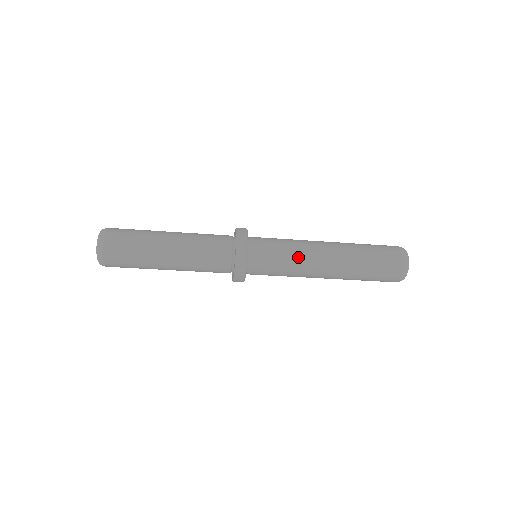
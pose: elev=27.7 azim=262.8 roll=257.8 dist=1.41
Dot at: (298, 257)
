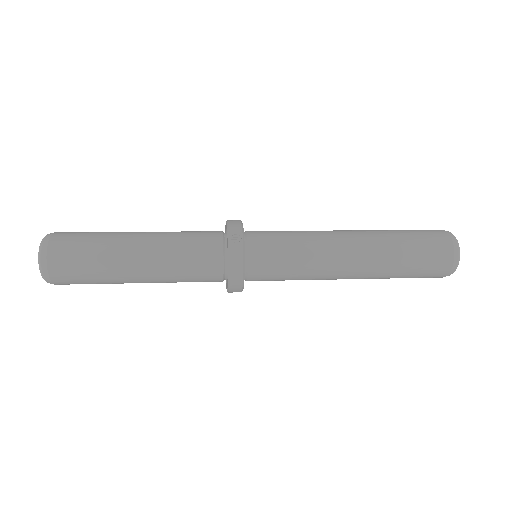
Dot at: (312, 248)
